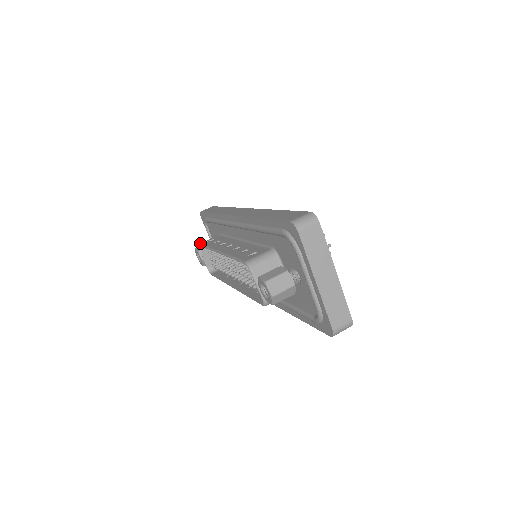
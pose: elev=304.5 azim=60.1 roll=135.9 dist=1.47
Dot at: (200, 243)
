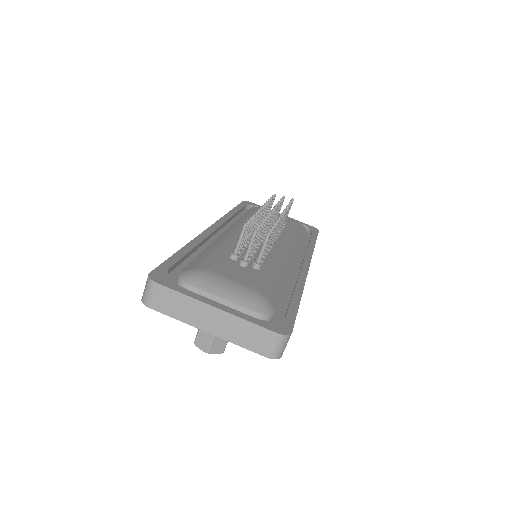
Dot at: occluded
